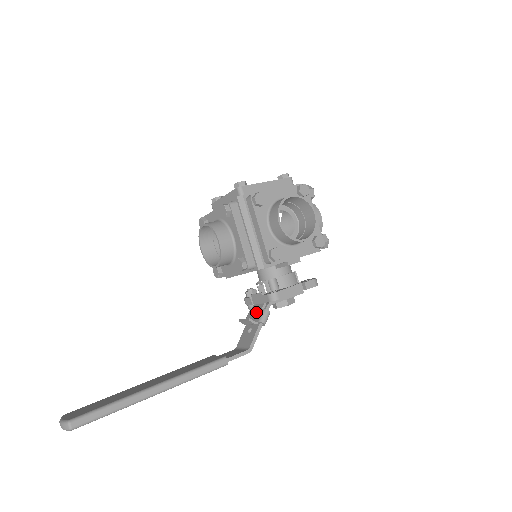
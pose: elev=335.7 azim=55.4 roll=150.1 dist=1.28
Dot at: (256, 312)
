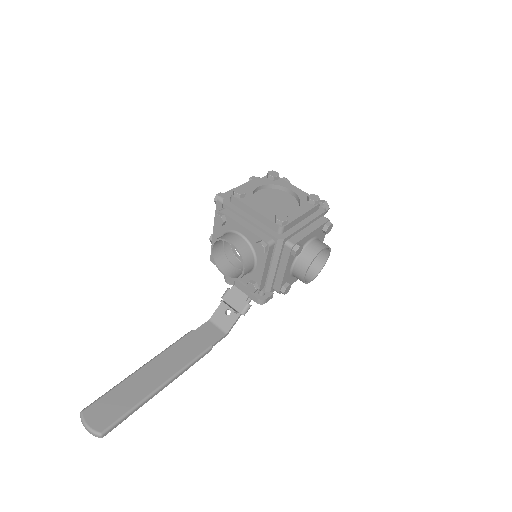
Dot at: (238, 299)
